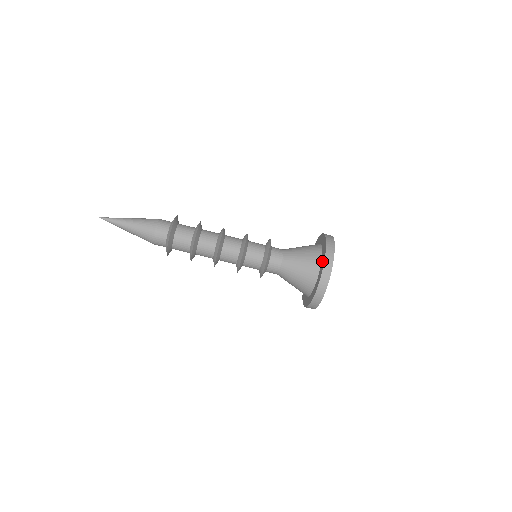
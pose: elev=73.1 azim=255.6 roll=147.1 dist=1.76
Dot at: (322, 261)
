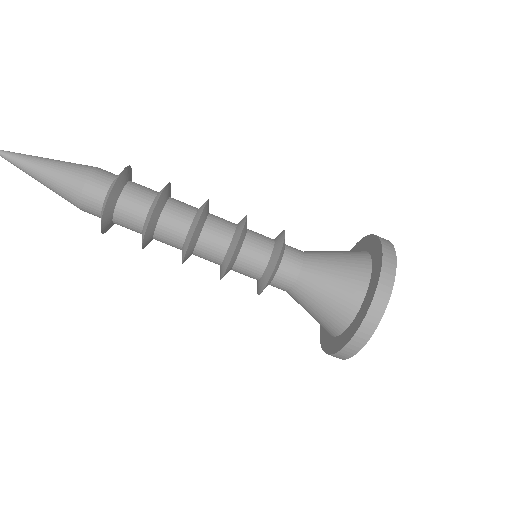
Dot at: (375, 263)
